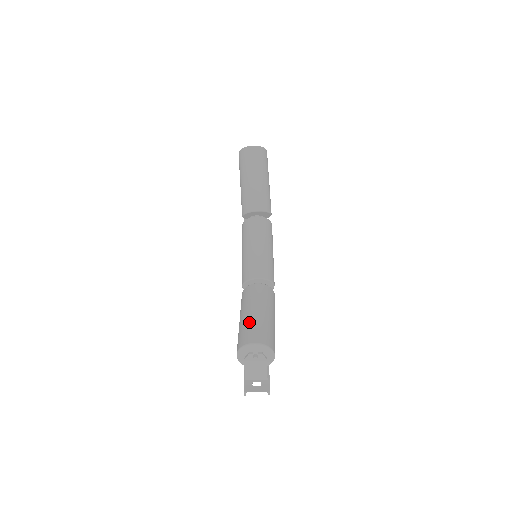
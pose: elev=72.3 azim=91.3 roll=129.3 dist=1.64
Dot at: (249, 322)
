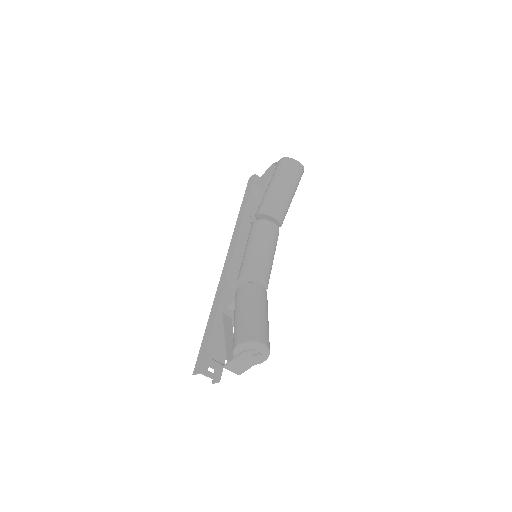
Dot at: (258, 320)
